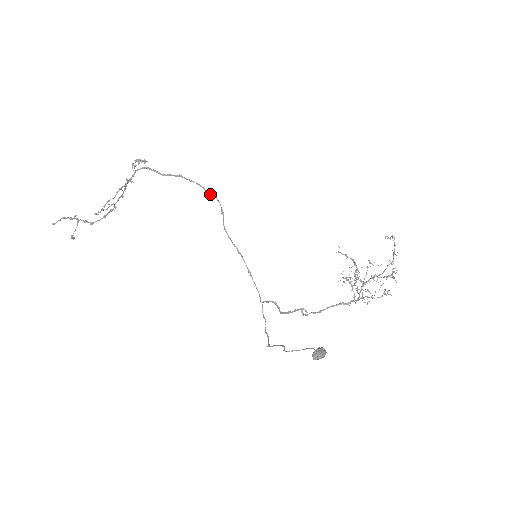
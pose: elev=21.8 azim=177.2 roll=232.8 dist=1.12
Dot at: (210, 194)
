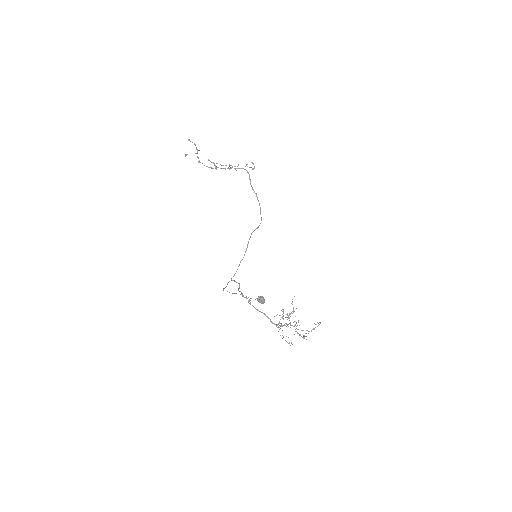
Dot at: occluded
